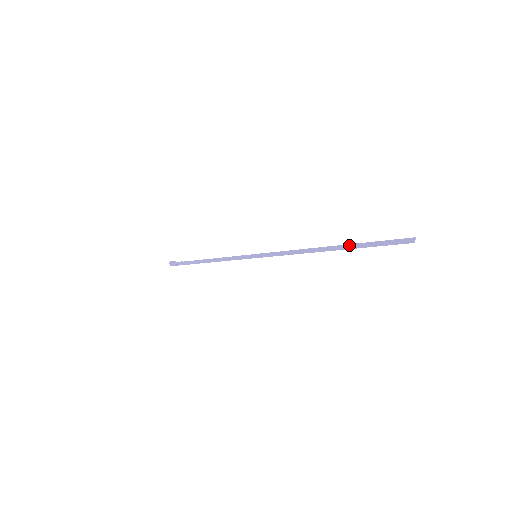
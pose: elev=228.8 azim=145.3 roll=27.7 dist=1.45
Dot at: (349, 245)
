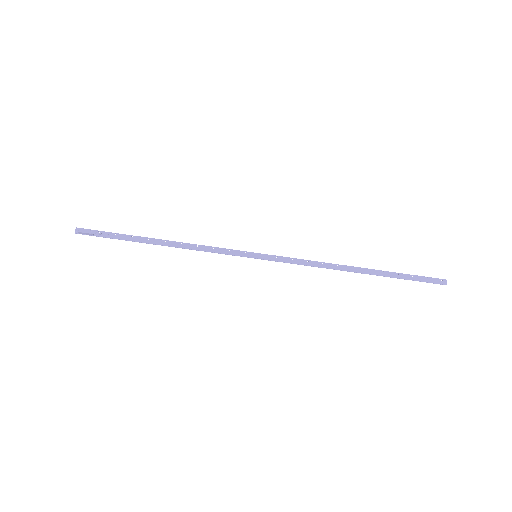
Dot at: (382, 271)
